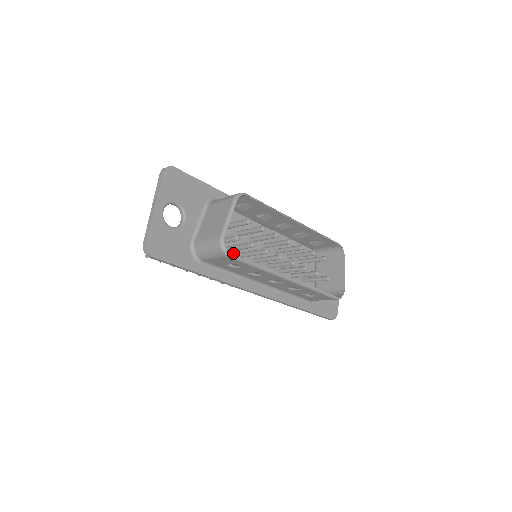
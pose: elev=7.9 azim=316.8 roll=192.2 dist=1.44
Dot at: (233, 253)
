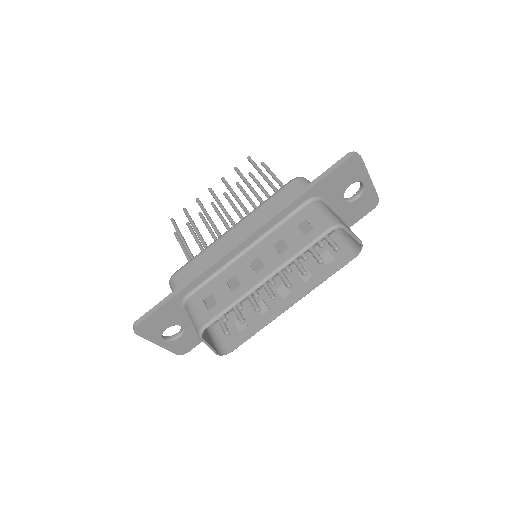
Dot at: occluded
